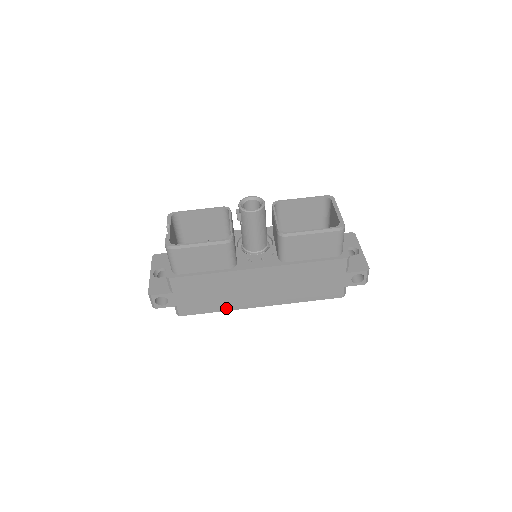
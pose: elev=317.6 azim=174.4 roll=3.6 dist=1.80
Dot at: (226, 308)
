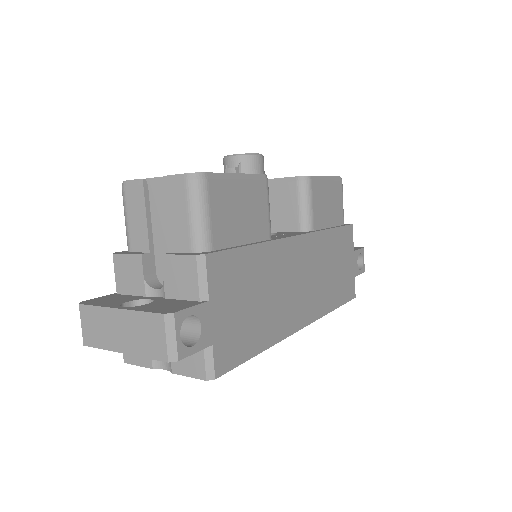
Dot at: (271, 339)
